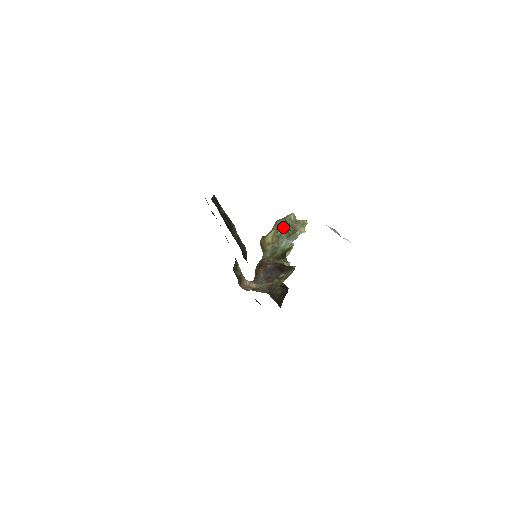
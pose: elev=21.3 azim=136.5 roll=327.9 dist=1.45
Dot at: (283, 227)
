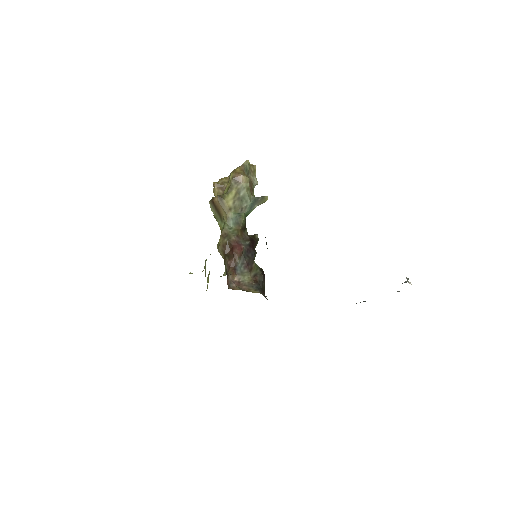
Dot at: (247, 187)
